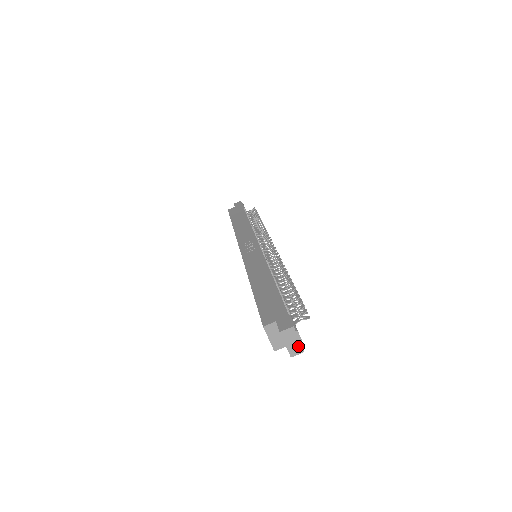
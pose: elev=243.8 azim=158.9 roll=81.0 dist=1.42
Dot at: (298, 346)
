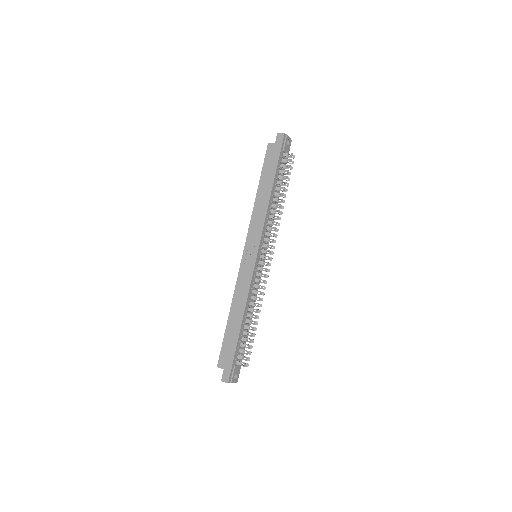
Dot at: occluded
